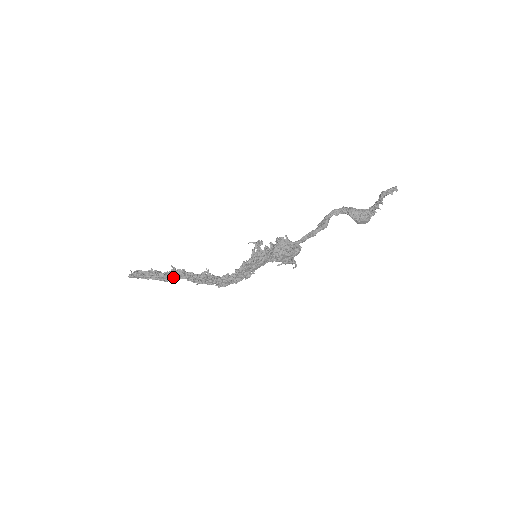
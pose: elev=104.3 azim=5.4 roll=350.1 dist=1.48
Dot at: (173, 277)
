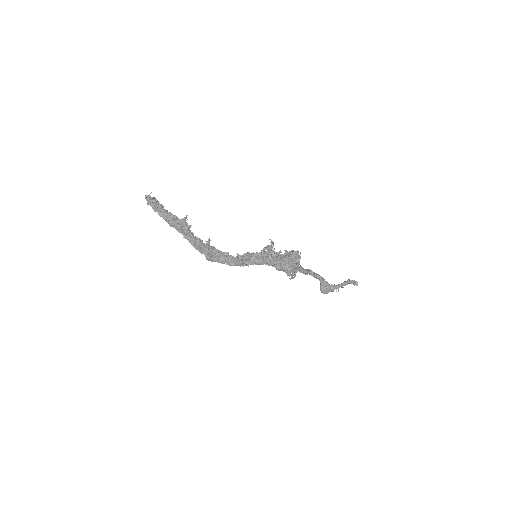
Dot at: (177, 225)
